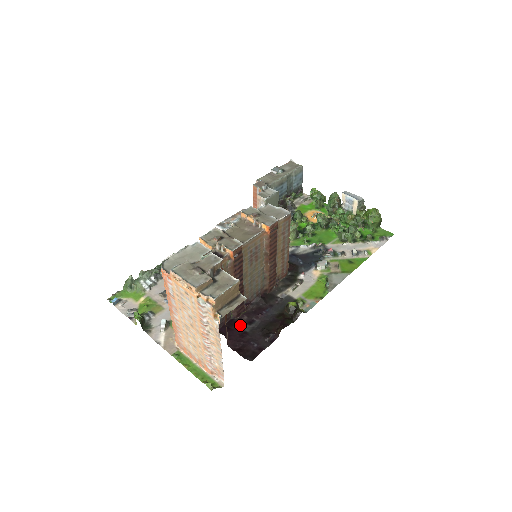
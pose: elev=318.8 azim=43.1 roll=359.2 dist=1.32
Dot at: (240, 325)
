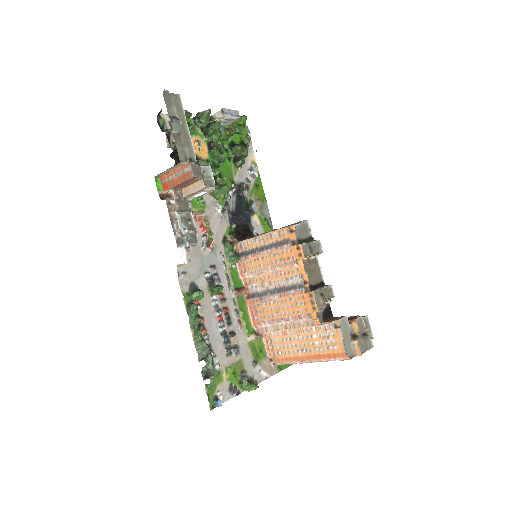
Dot at: occluded
